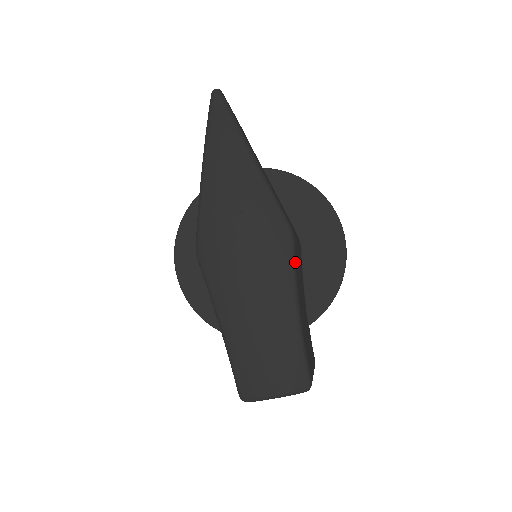
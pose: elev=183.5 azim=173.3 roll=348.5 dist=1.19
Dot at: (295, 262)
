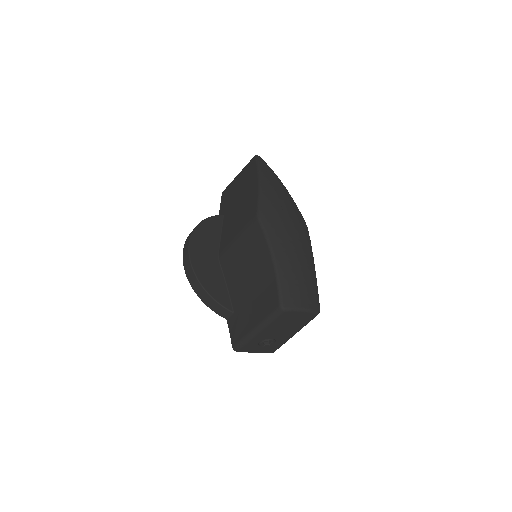
Dot at: (310, 241)
